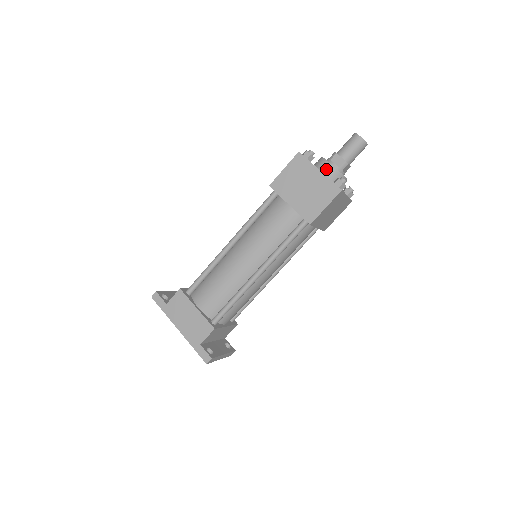
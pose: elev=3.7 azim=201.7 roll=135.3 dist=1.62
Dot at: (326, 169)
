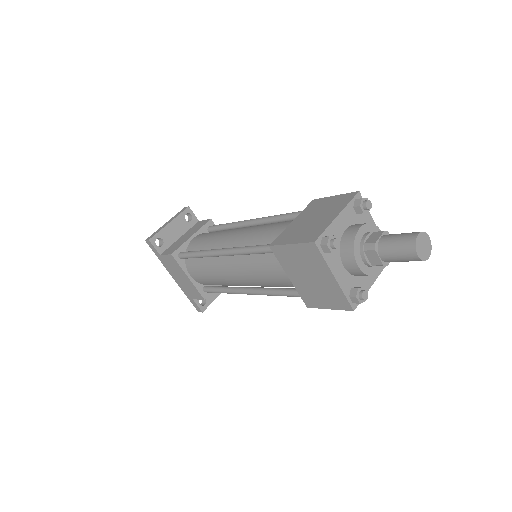
Dot at: (349, 266)
